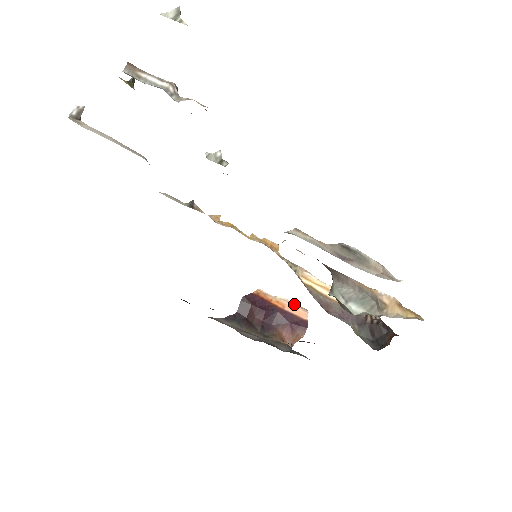
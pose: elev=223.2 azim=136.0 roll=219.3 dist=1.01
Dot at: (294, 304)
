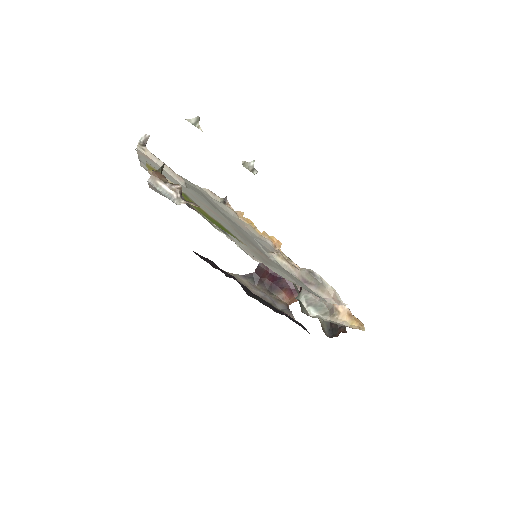
Dot at: occluded
